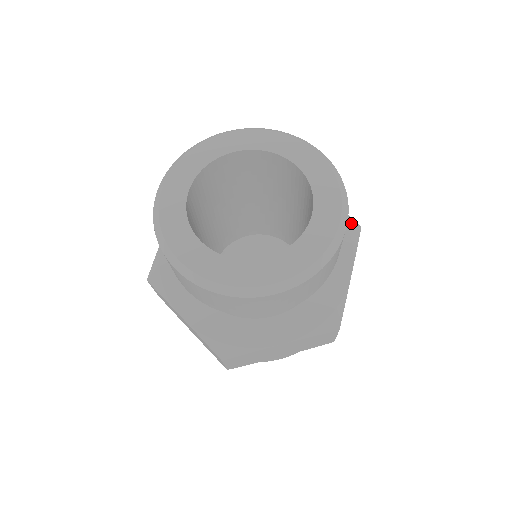
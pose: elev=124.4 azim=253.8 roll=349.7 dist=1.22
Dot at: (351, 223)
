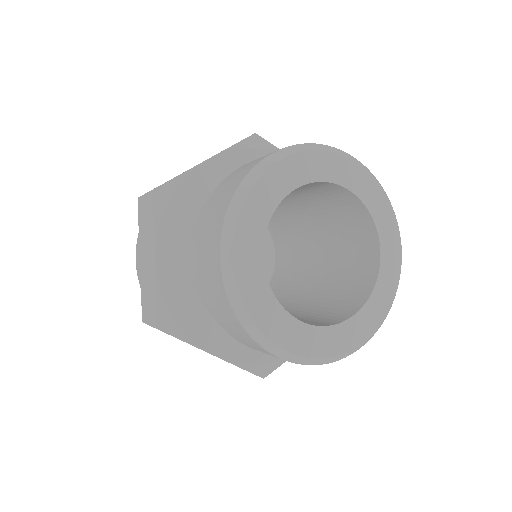
Dot at: occluded
